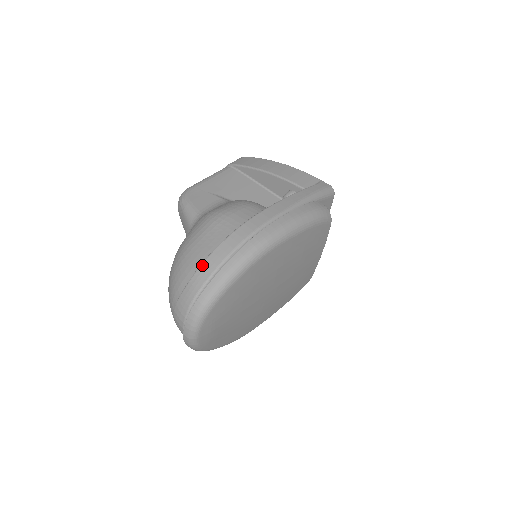
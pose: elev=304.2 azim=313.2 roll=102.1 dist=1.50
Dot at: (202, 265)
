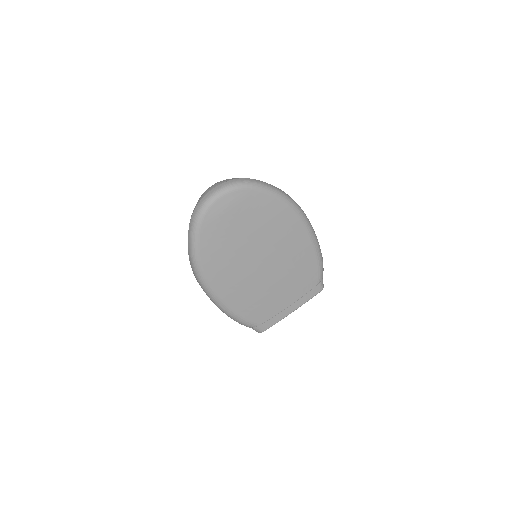
Dot at: occluded
